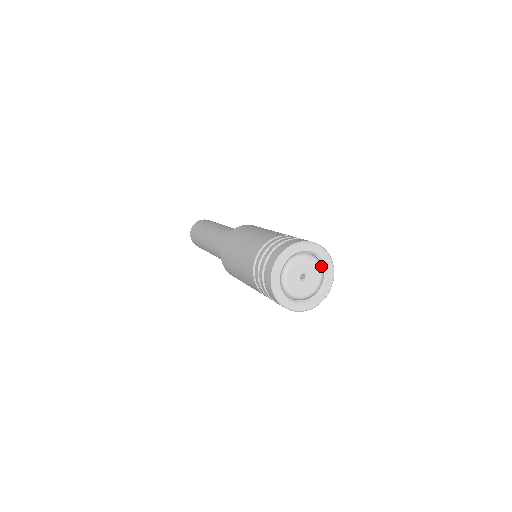
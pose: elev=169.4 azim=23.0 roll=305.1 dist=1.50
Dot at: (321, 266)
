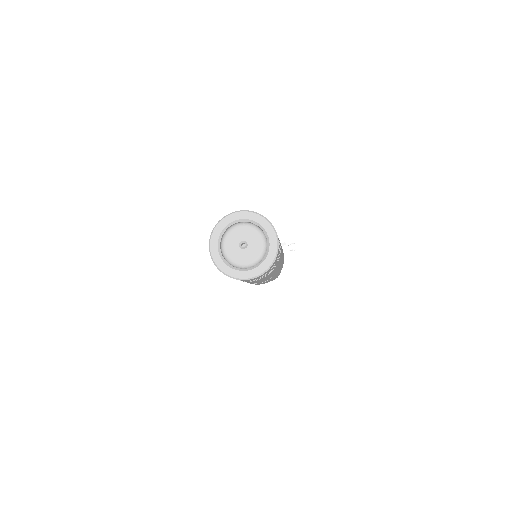
Dot at: (263, 235)
